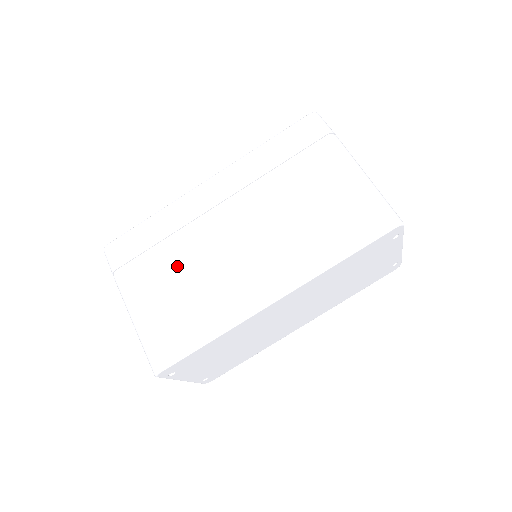
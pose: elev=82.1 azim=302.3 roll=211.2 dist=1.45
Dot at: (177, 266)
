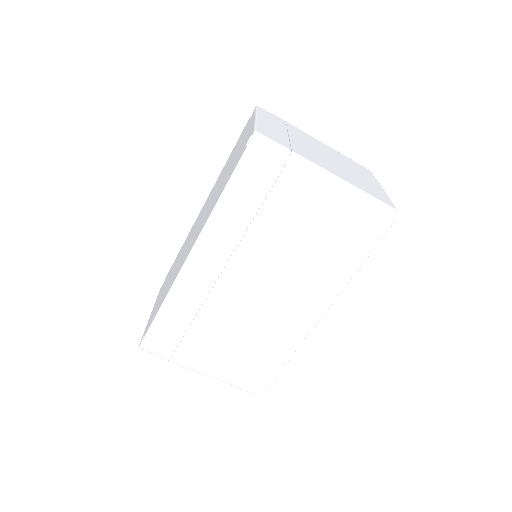
Dot at: (220, 333)
